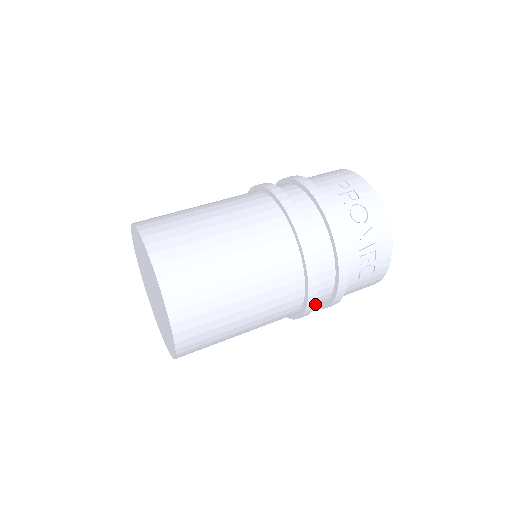
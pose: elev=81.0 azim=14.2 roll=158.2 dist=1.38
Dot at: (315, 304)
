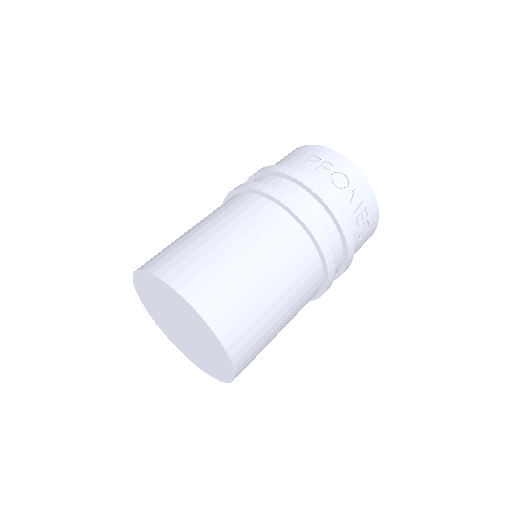
Dot at: occluded
